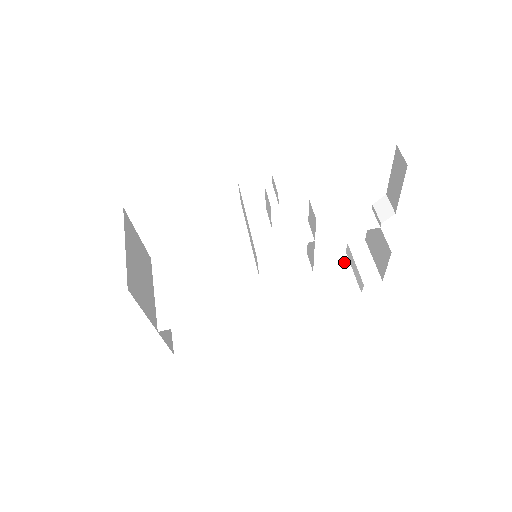
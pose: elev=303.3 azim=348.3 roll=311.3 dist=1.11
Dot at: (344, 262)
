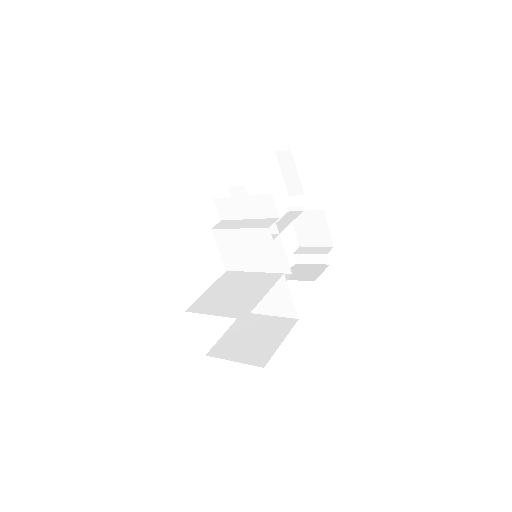
Dot at: (301, 266)
